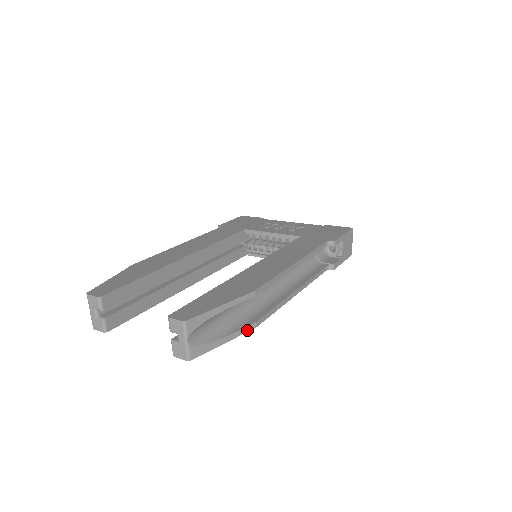
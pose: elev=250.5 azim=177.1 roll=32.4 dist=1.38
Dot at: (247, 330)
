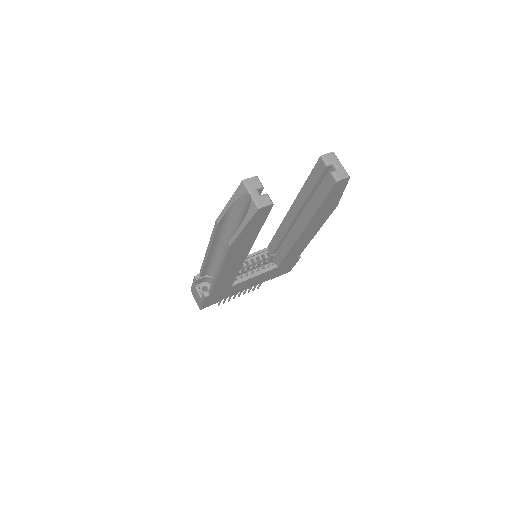
Dot at: (338, 201)
